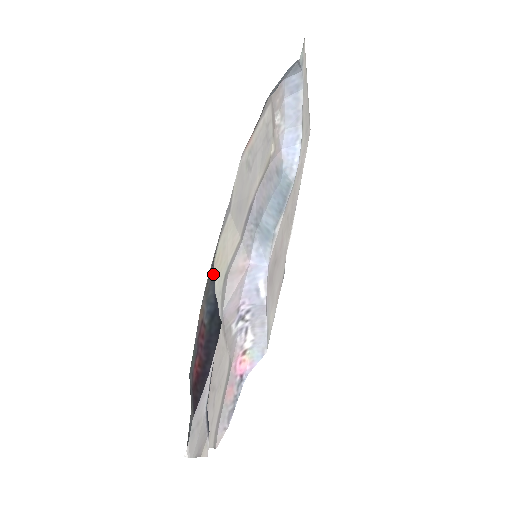
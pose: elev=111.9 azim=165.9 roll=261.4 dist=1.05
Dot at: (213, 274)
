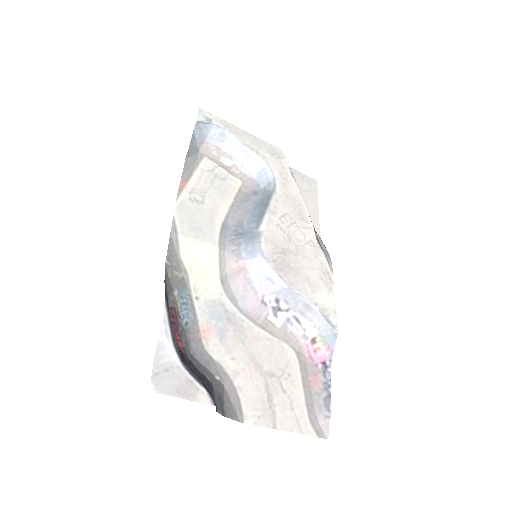
Dot at: (165, 273)
